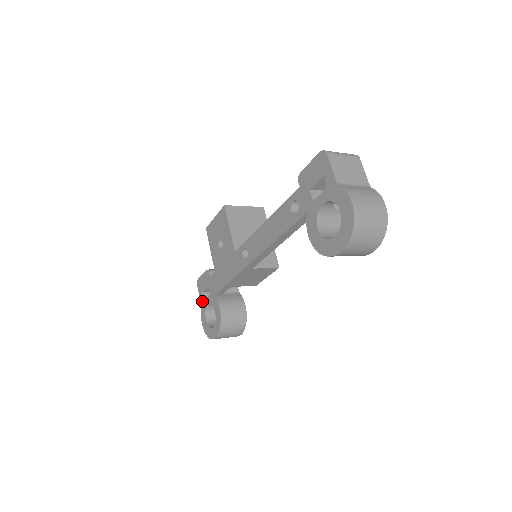
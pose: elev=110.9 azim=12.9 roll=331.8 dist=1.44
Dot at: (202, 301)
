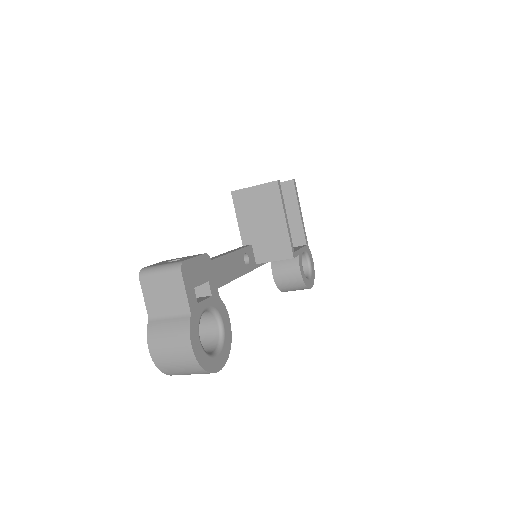
Dot at: occluded
